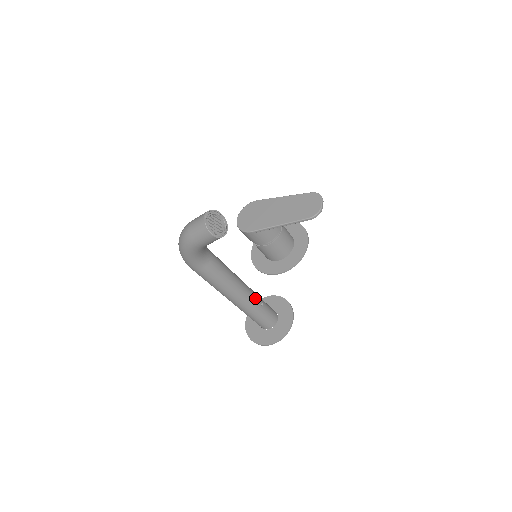
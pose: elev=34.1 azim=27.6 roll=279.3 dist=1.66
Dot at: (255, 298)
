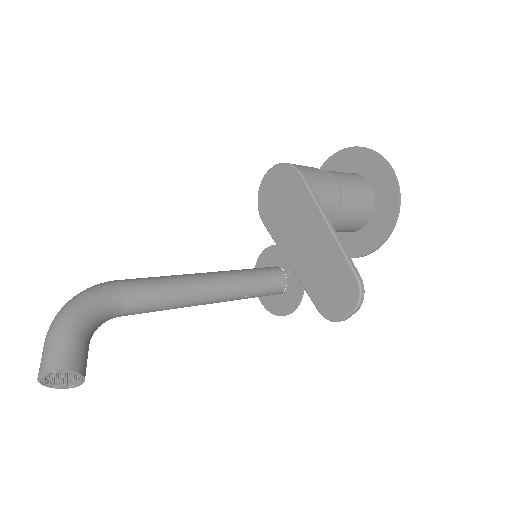
Dot at: (231, 298)
